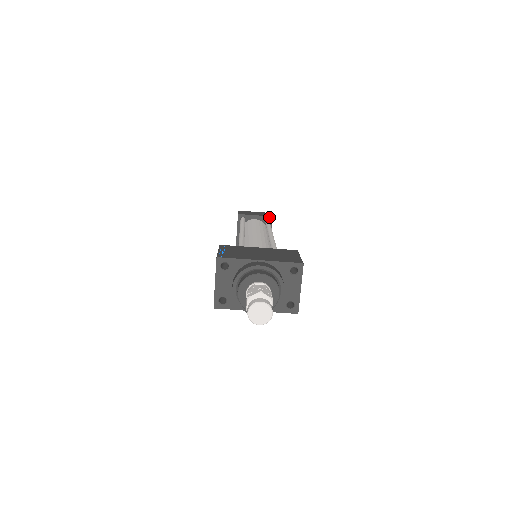
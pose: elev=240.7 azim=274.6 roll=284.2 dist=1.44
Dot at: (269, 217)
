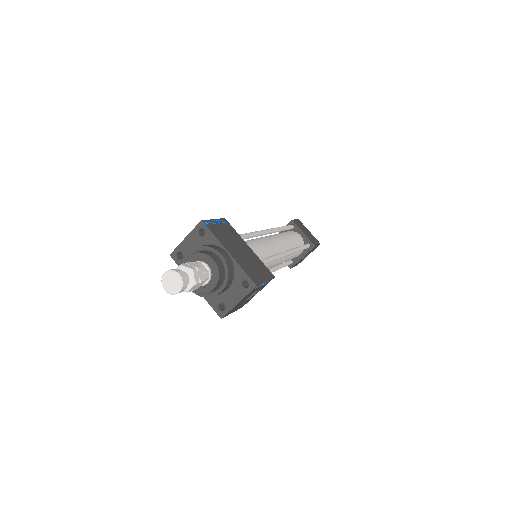
Dot at: (312, 244)
